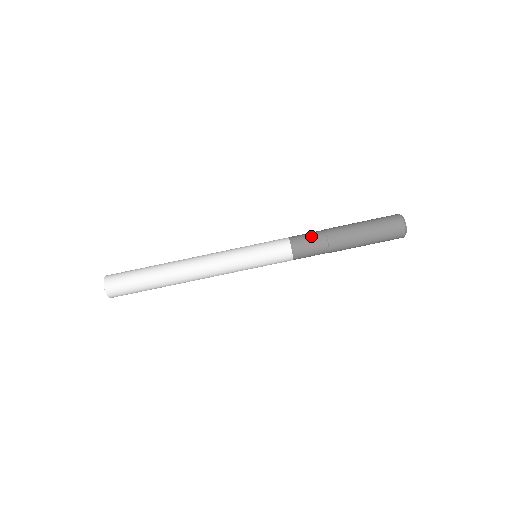
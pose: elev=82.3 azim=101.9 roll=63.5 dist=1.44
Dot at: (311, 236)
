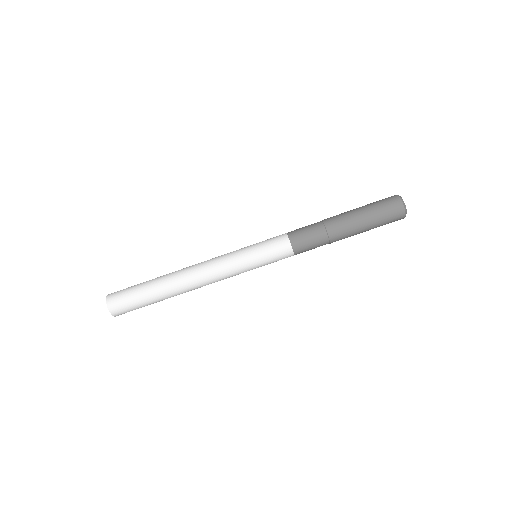
Dot at: (311, 233)
